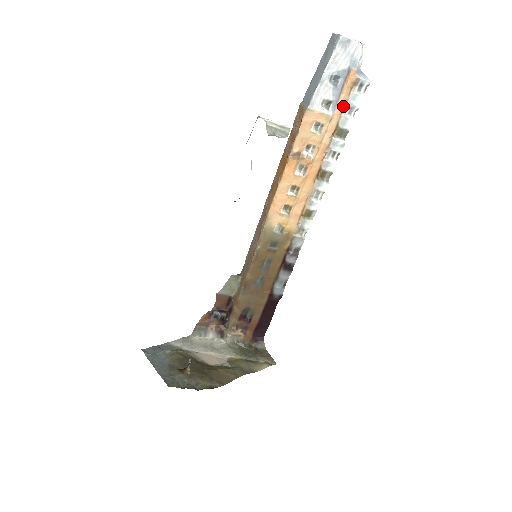
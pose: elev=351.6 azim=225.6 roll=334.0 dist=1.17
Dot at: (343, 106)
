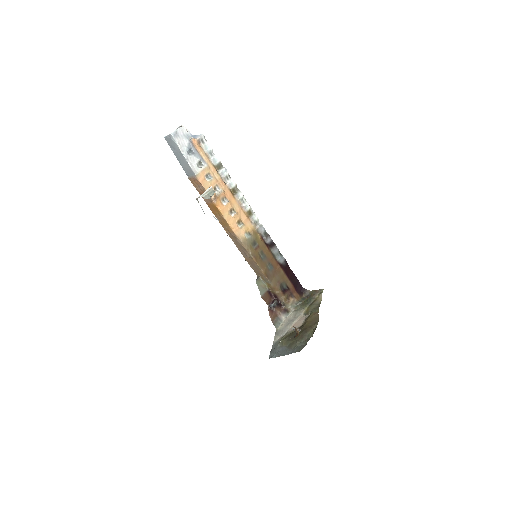
Dot at: (206, 156)
